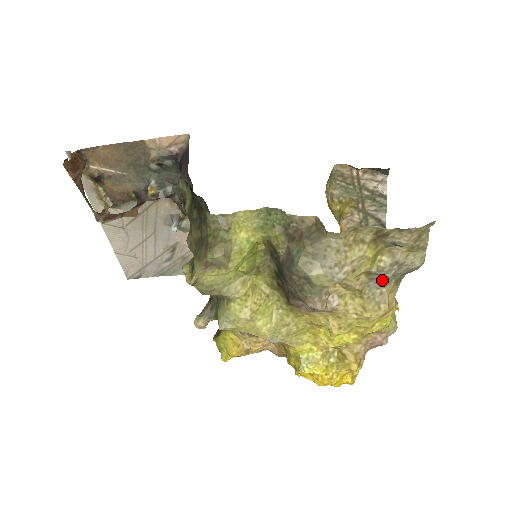
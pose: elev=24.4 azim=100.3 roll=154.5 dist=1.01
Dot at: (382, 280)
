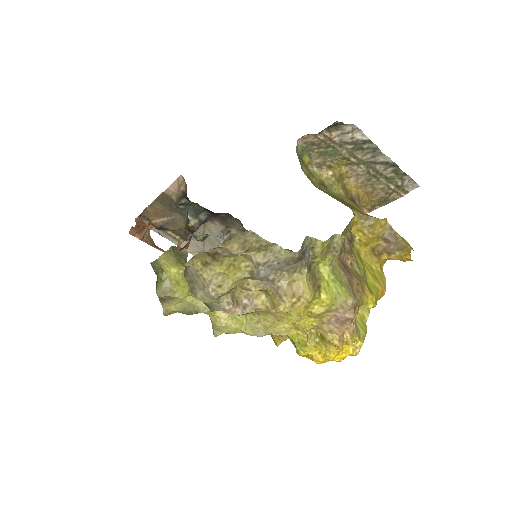
Dot at: (269, 278)
